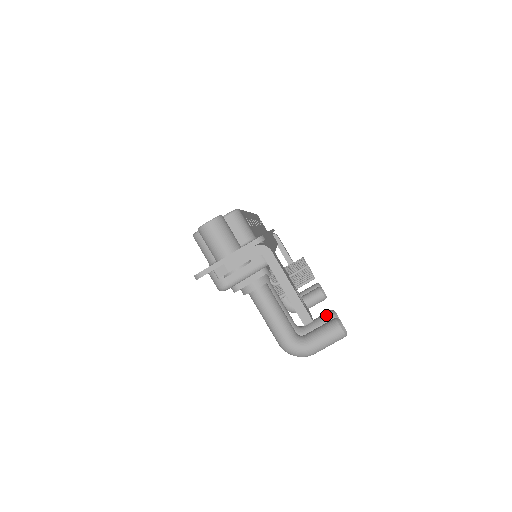
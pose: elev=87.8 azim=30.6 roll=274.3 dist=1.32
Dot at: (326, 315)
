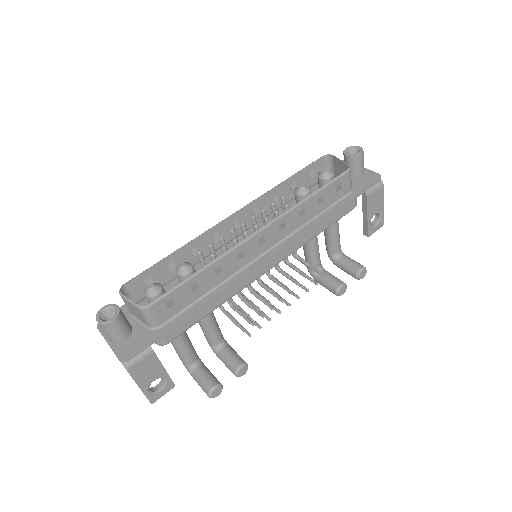
Dot at: (233, 364)
